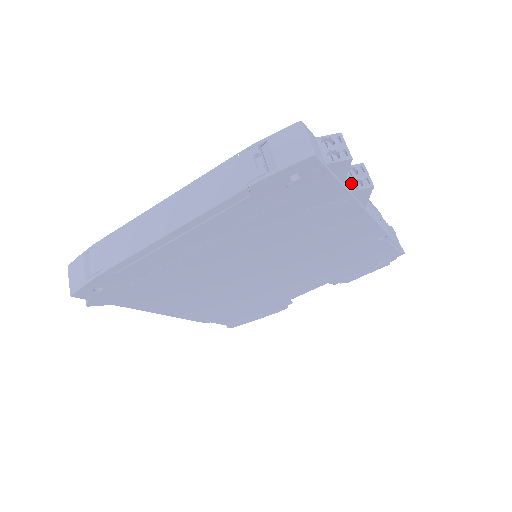
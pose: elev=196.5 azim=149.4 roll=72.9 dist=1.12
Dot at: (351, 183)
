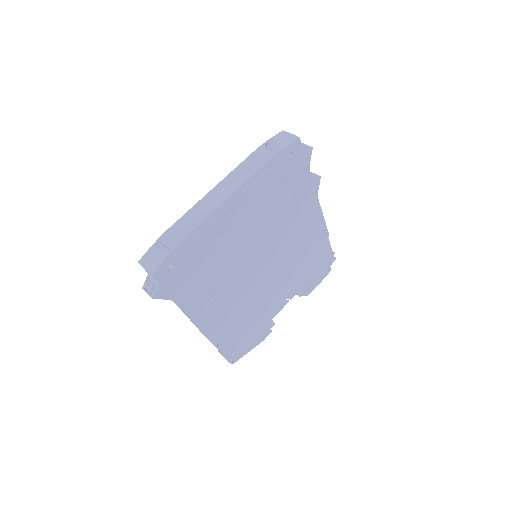
Dot at: occluded
